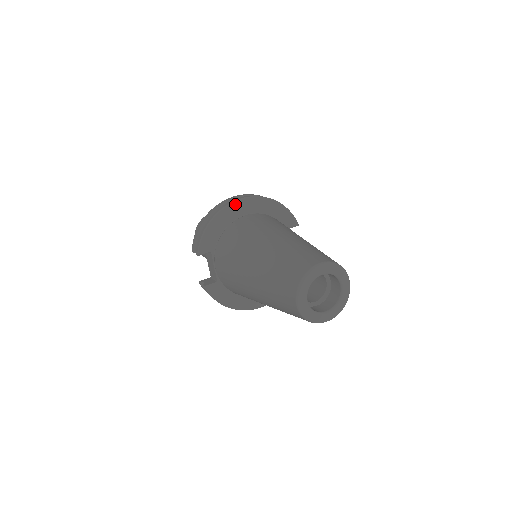
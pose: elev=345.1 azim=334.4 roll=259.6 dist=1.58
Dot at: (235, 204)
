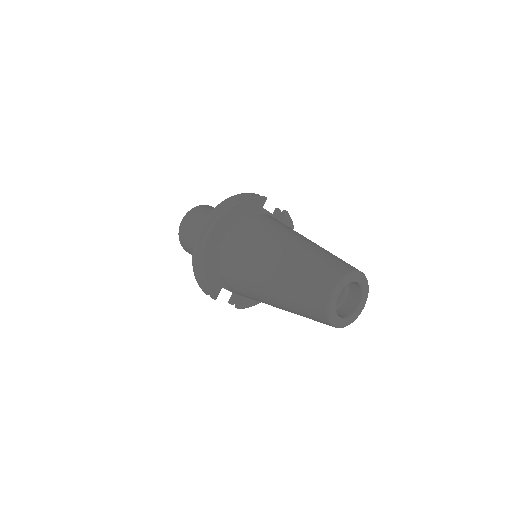
Dot at: (209, 243)
